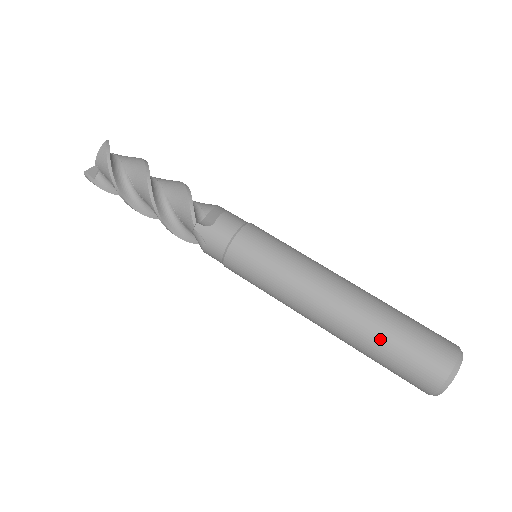
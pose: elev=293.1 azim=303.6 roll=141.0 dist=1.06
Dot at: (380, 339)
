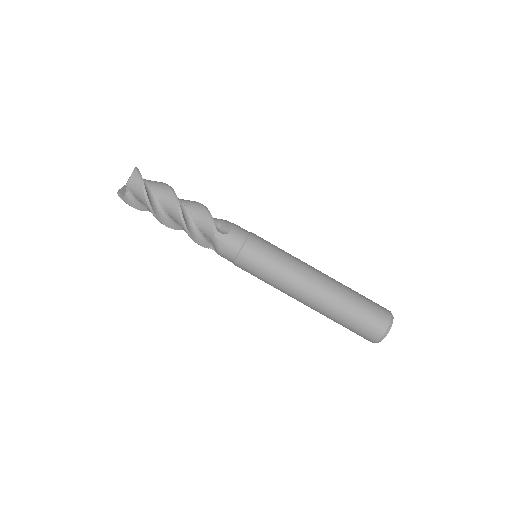
Dot at: (346, 307)
